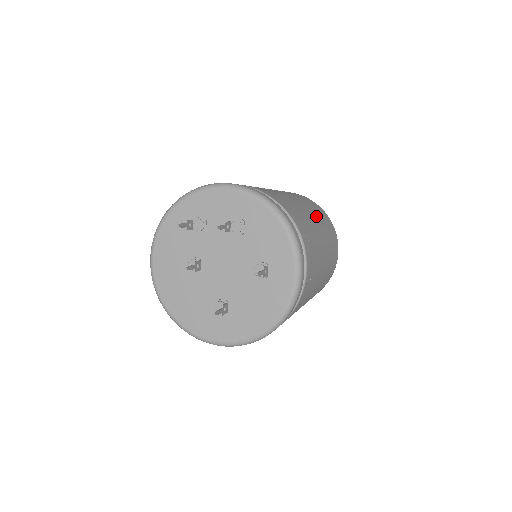
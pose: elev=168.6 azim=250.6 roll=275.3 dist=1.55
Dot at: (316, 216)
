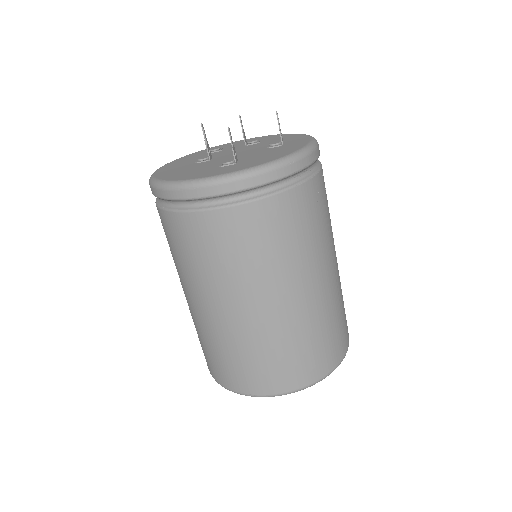
Dot at: occluded
